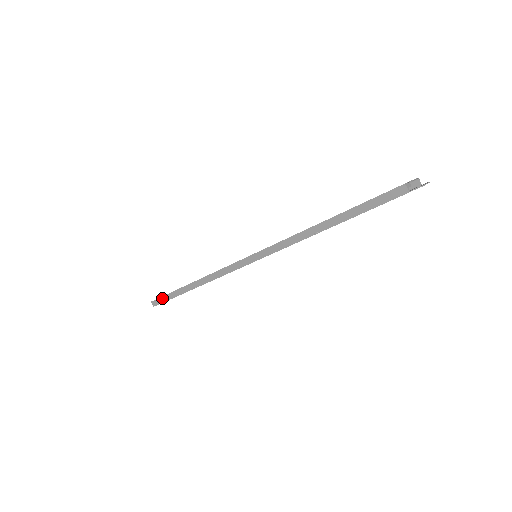
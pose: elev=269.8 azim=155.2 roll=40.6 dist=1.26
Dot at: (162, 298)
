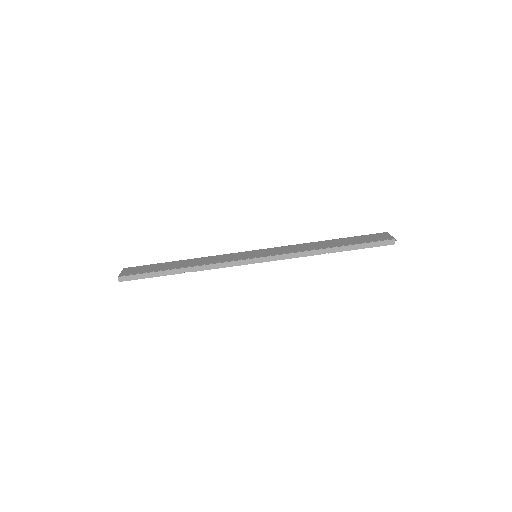
Dot at: (137, 276)
